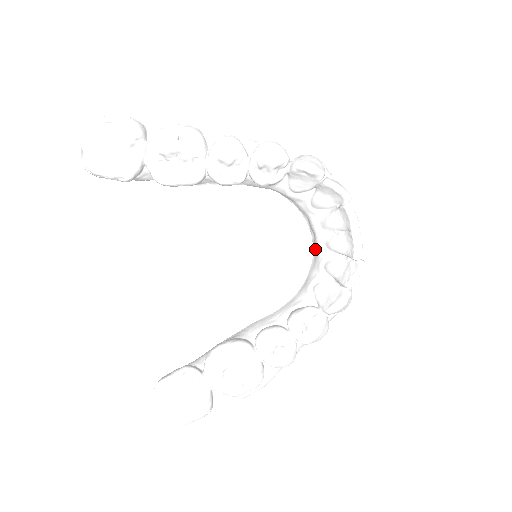
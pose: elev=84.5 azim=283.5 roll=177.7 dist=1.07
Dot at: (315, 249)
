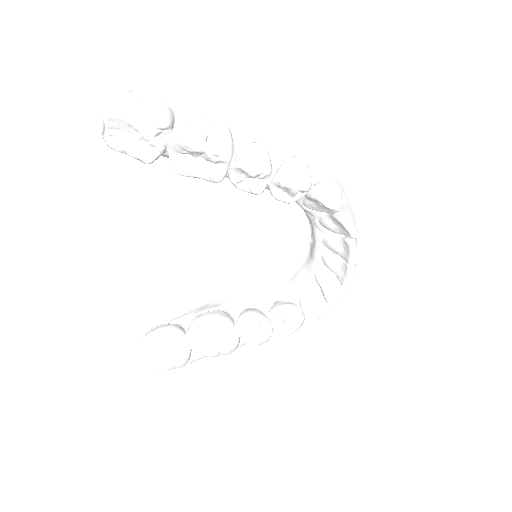
Dot at: (311, 252)
